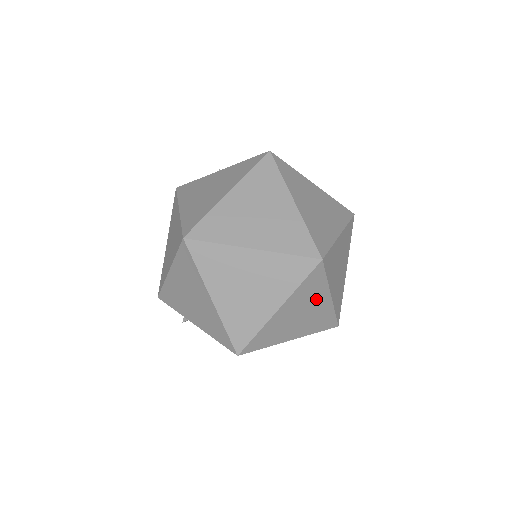
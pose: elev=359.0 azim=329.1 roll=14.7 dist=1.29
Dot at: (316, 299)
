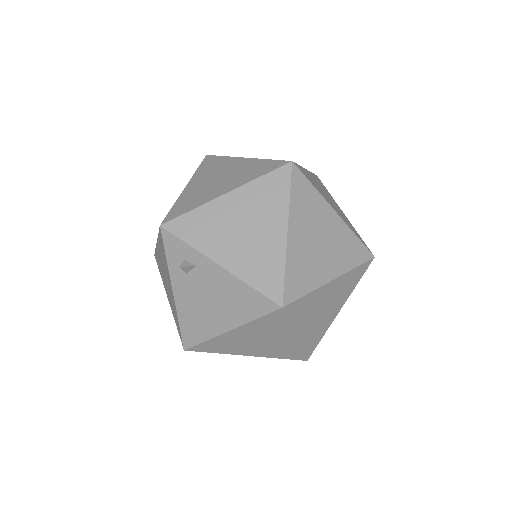
Dot at: (339, 301)
